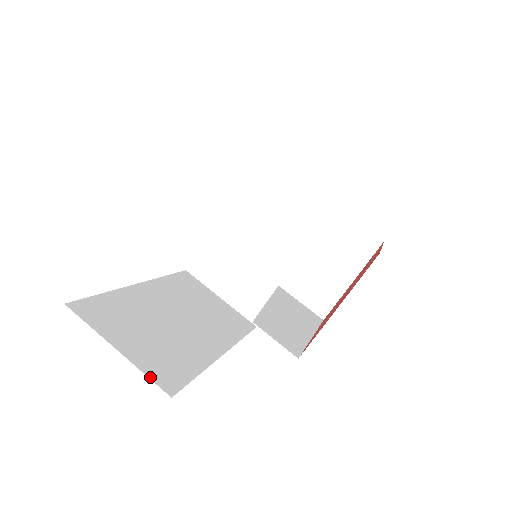
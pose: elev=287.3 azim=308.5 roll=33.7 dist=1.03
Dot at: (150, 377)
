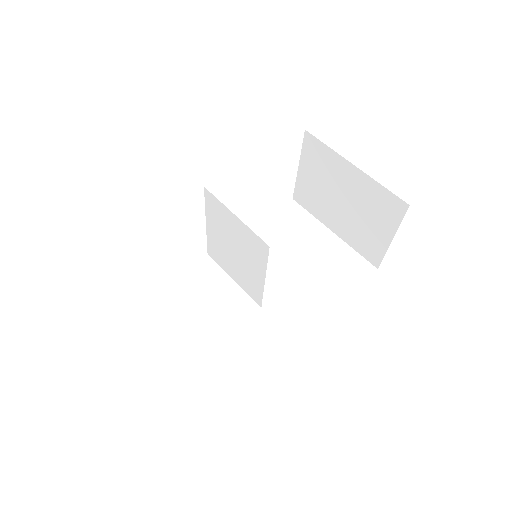
Dot at: (162, 372)
